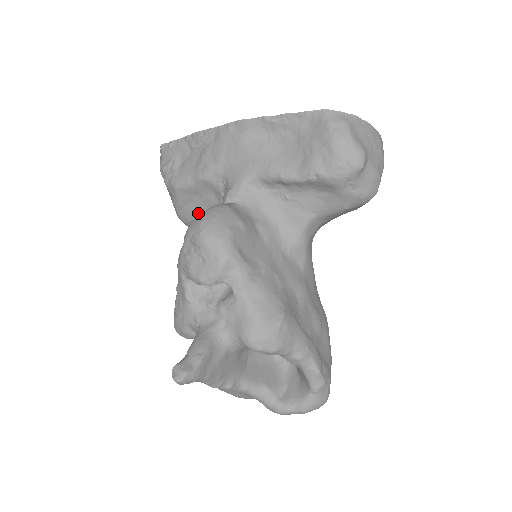
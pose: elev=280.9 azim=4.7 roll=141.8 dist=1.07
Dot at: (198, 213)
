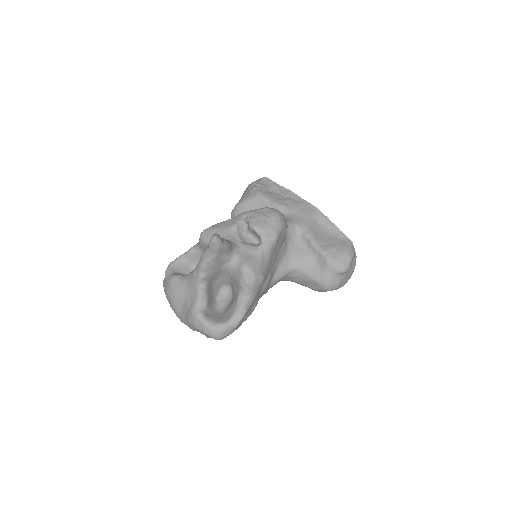
Dot at: occluded
